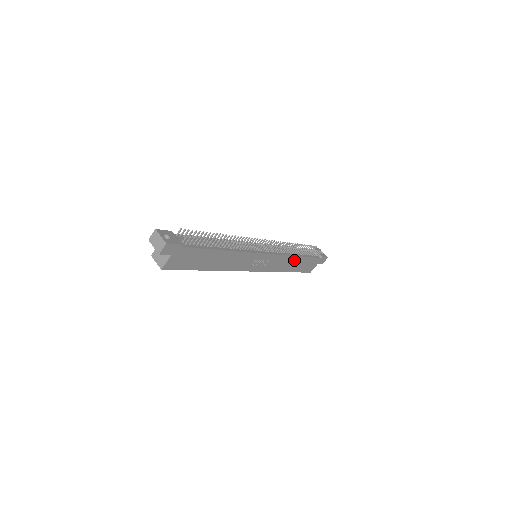
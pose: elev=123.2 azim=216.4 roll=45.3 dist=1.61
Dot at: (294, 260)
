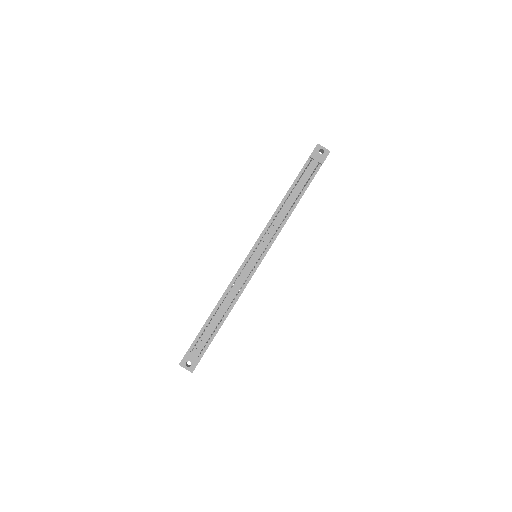
Dot at: occluded
